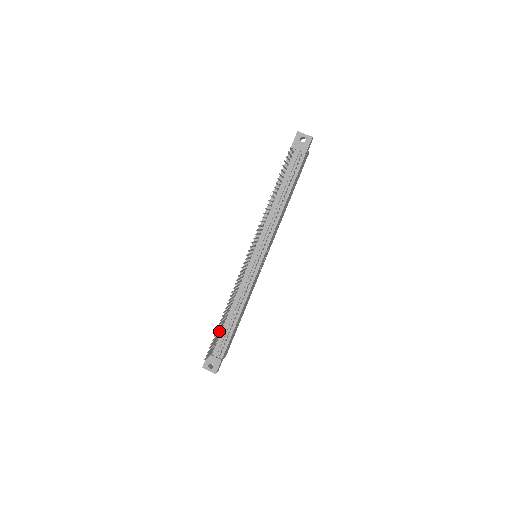
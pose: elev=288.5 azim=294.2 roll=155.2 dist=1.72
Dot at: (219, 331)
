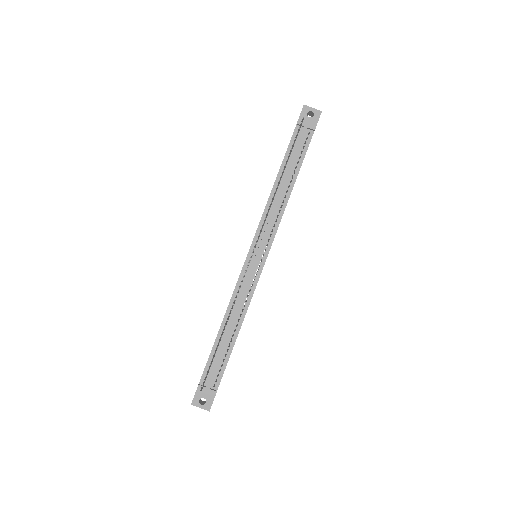
Dot at: occluded
